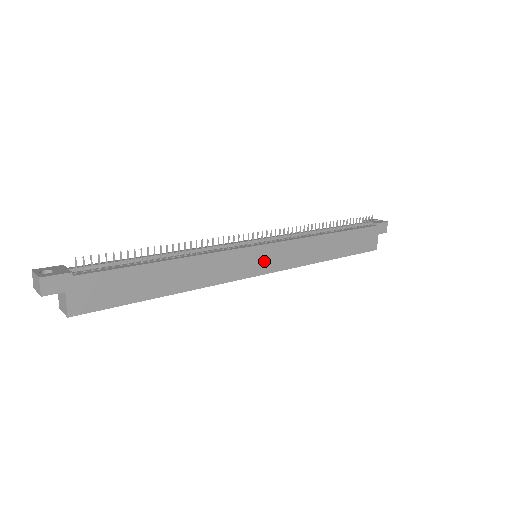
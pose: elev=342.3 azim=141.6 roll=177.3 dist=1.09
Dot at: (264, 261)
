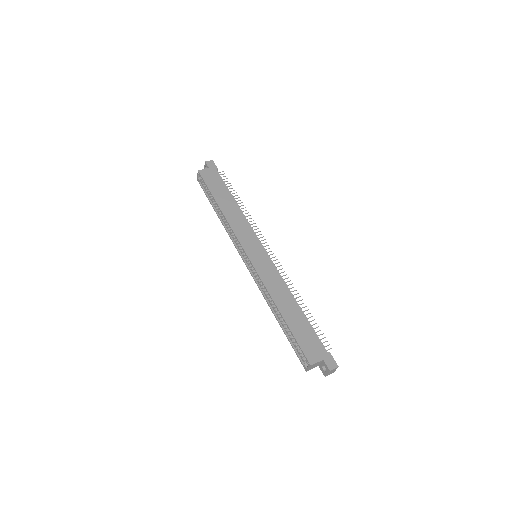
Dot at: (256, 254)
